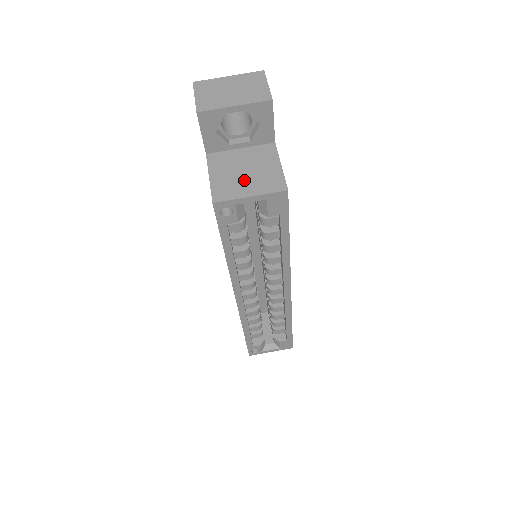
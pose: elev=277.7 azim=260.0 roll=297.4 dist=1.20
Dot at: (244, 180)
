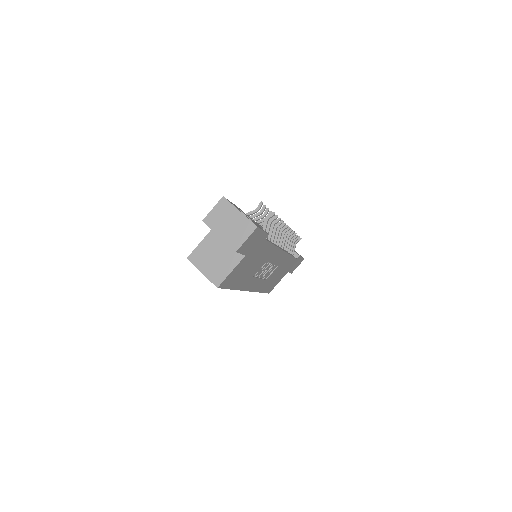
Dot at: (209, 261)
